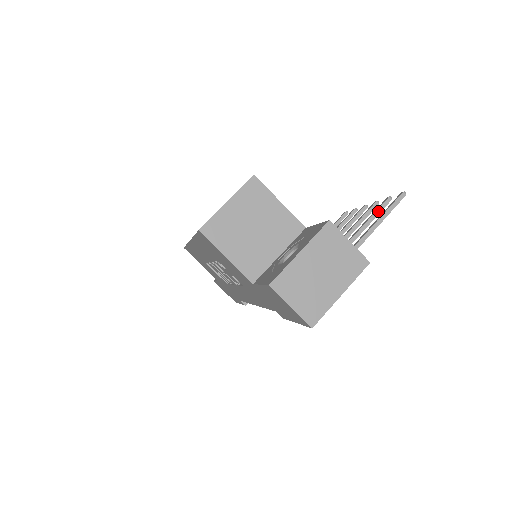
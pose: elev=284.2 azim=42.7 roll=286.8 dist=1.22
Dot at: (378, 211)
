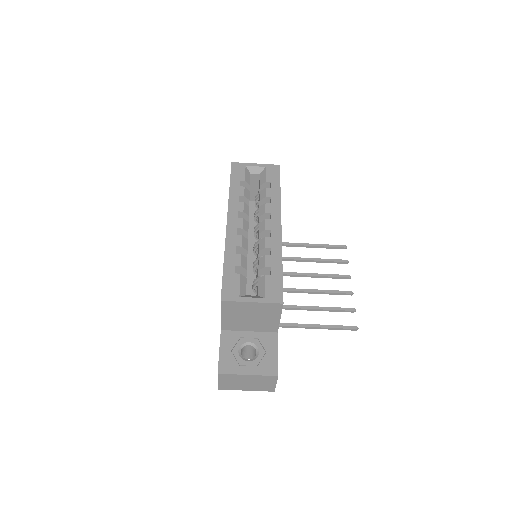
Dot at: (340, 311)
